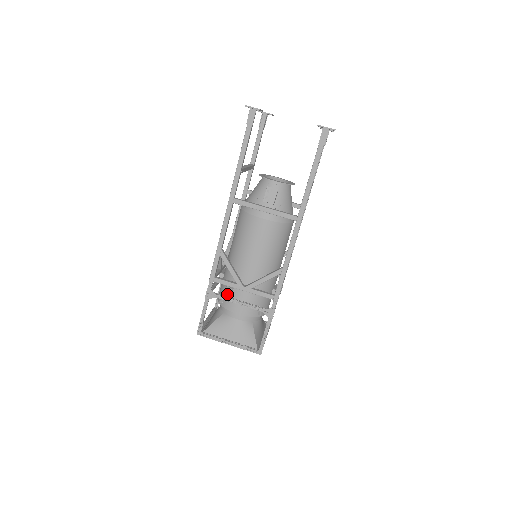
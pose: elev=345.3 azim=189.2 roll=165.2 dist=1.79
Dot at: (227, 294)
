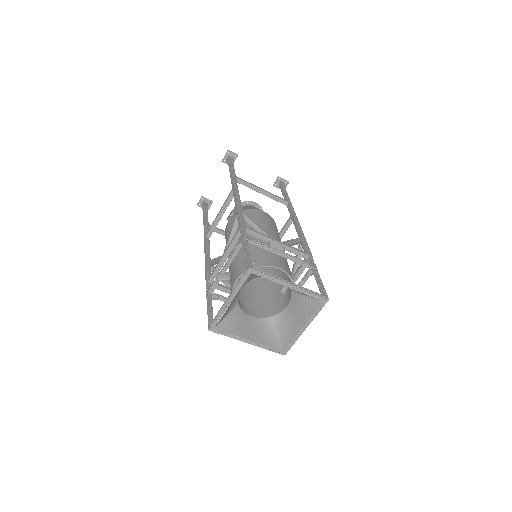
Dot at: occluded
